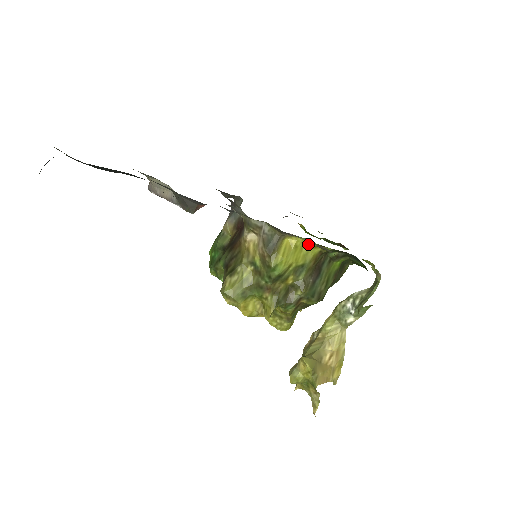
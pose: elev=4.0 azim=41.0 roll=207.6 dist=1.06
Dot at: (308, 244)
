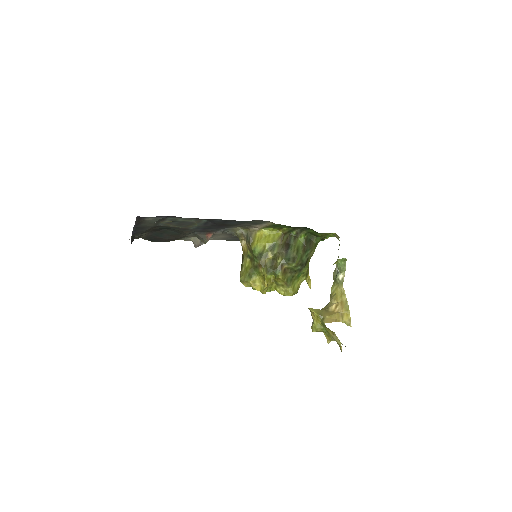
Dot at: (272, 232)
